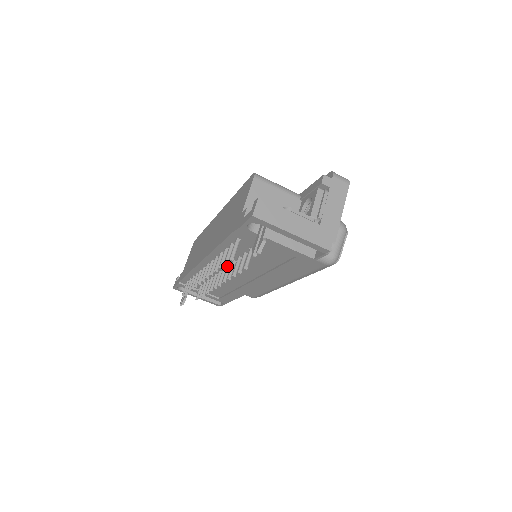
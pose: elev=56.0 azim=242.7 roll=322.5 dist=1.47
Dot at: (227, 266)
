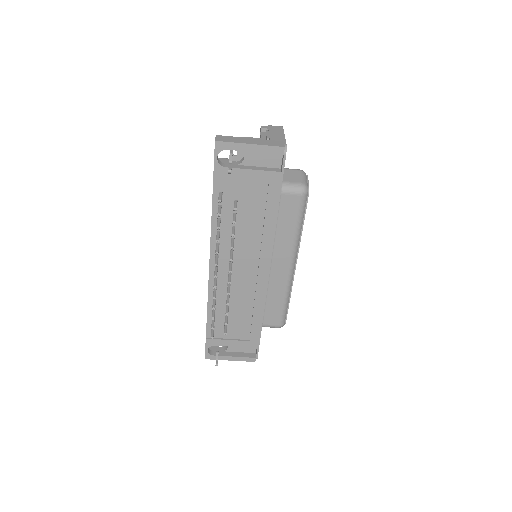
Dot at: (230, 252)
